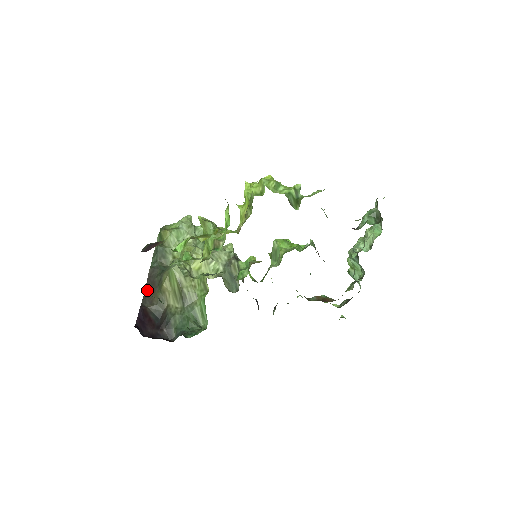
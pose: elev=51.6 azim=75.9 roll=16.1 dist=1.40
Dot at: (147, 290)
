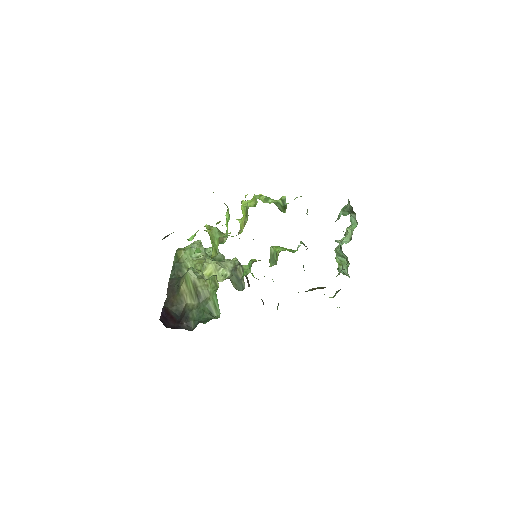
Dot at: (168, 296)
